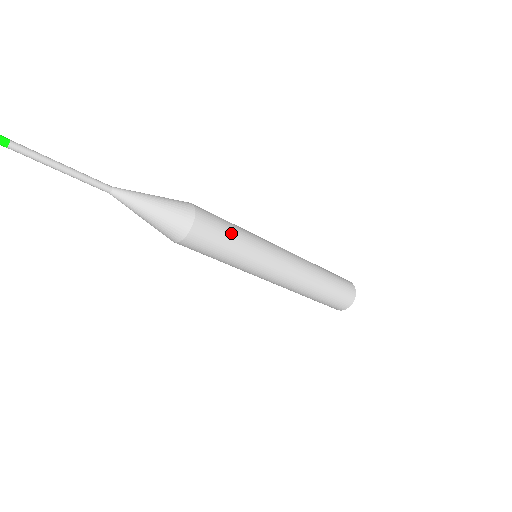
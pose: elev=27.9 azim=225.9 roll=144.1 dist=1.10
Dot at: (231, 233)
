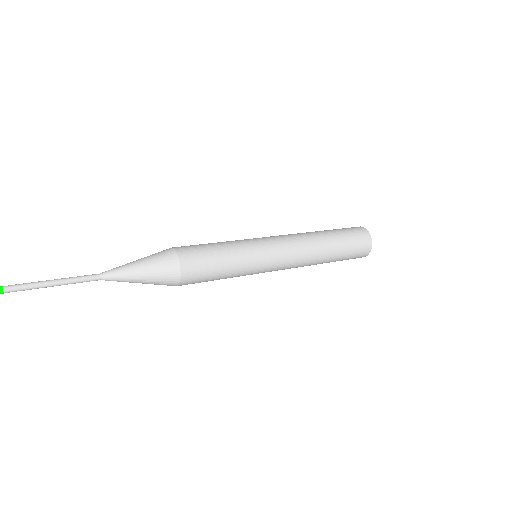
Dot at: (221, 264)
